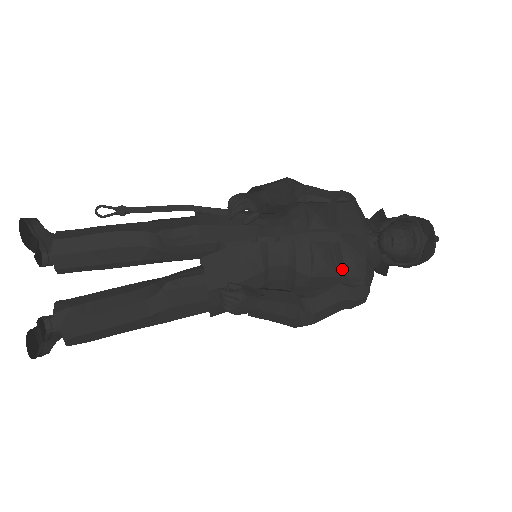
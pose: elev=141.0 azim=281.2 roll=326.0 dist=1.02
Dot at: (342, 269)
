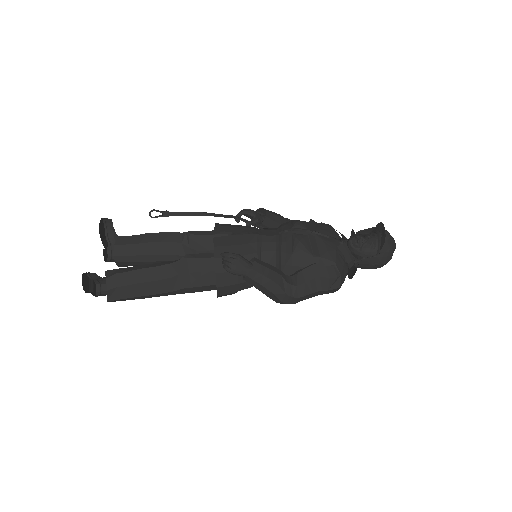
Dot at: (316, 251)
